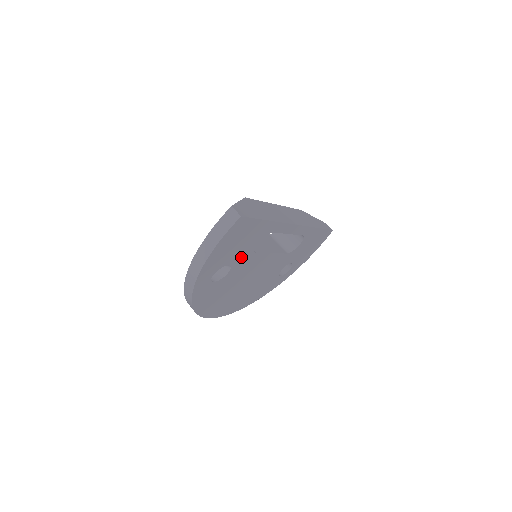
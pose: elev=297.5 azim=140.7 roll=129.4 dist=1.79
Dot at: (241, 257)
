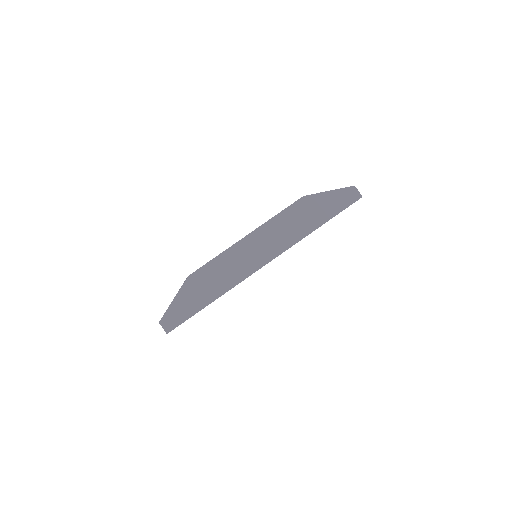
Dot at: occluded
